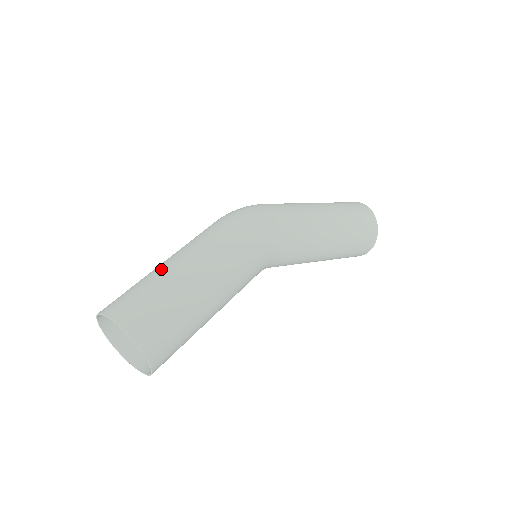
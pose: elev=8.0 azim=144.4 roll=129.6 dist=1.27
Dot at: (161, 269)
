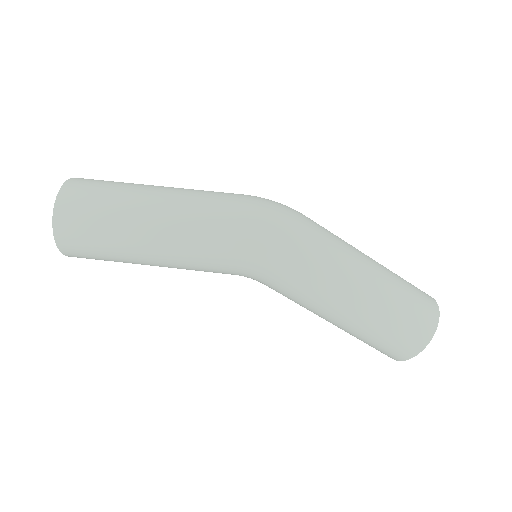
Dot at: (136, 196)
